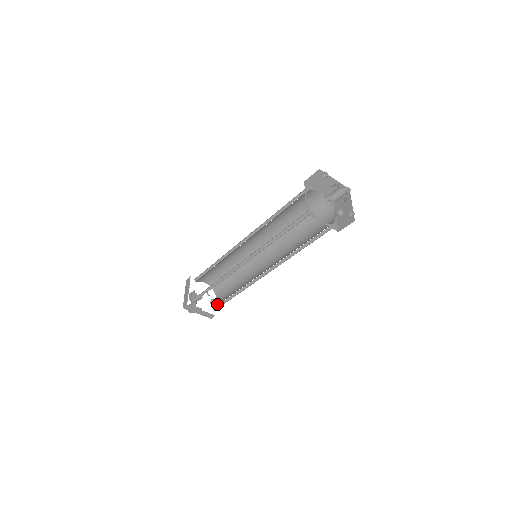
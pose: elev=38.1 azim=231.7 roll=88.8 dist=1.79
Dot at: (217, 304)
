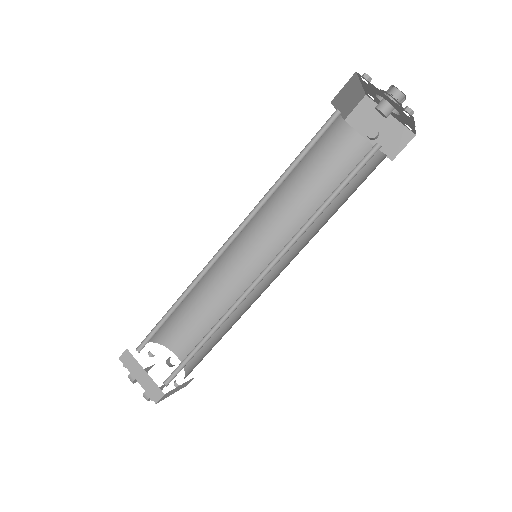
Dot at: occluded
